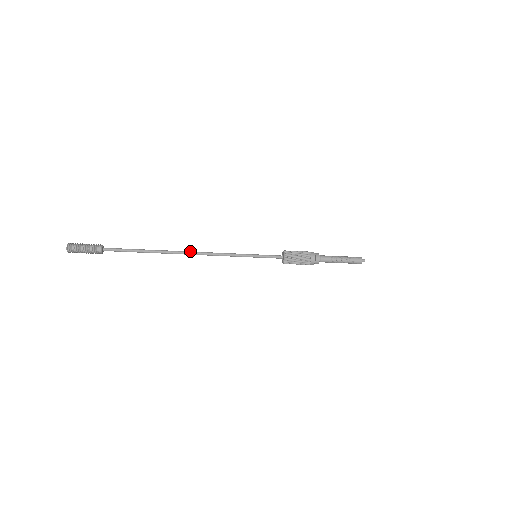
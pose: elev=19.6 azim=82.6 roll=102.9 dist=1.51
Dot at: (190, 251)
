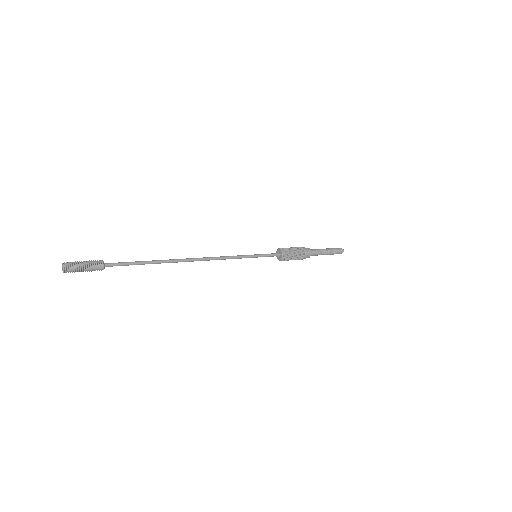
Dot at: (196, 259)
